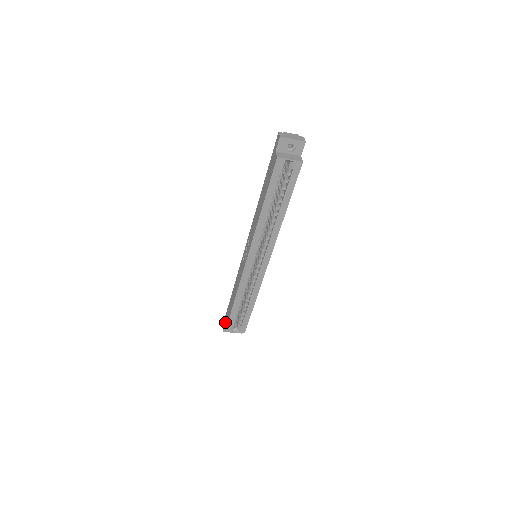
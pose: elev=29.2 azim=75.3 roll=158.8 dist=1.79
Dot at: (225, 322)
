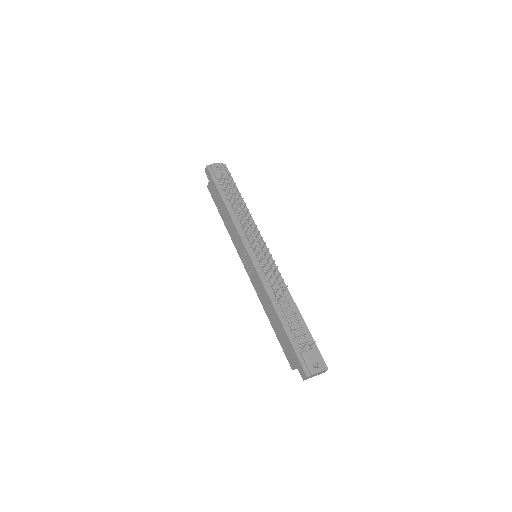
Dot at: (210, 183)
